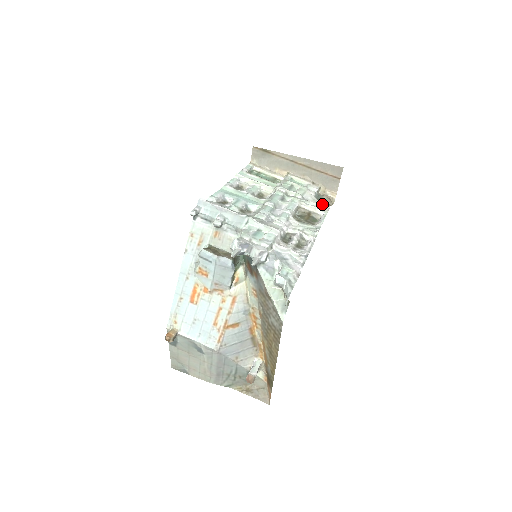
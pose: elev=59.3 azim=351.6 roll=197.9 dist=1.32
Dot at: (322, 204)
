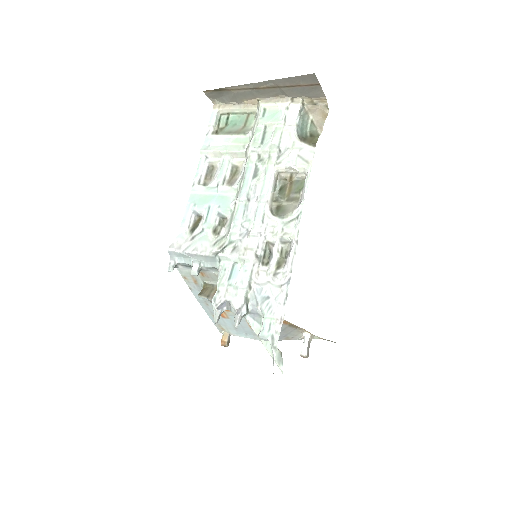
Dot at: (305, 148)
